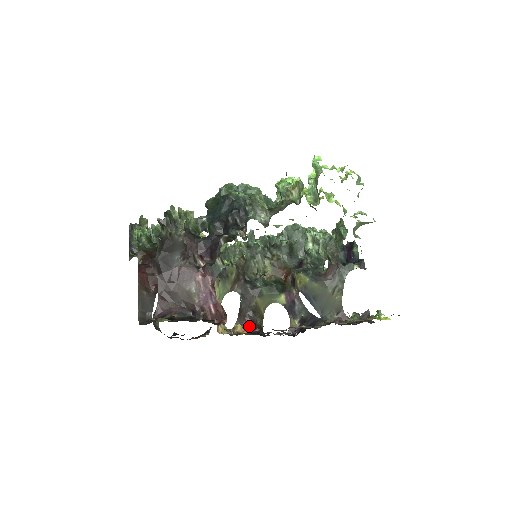
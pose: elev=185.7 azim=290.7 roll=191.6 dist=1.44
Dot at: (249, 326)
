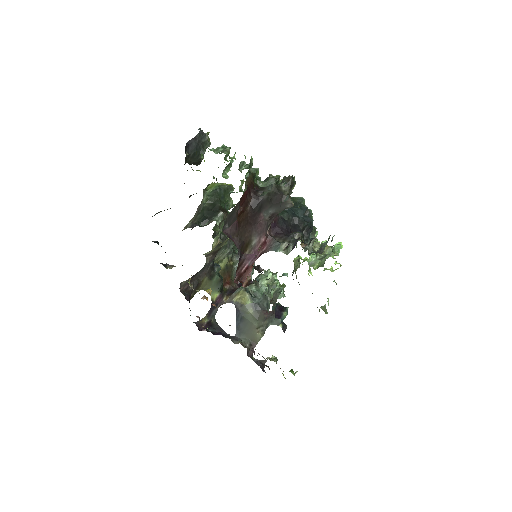
Dot at: (187, 292)
